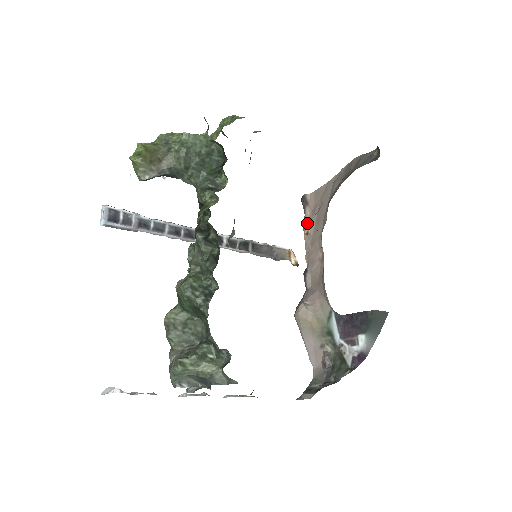
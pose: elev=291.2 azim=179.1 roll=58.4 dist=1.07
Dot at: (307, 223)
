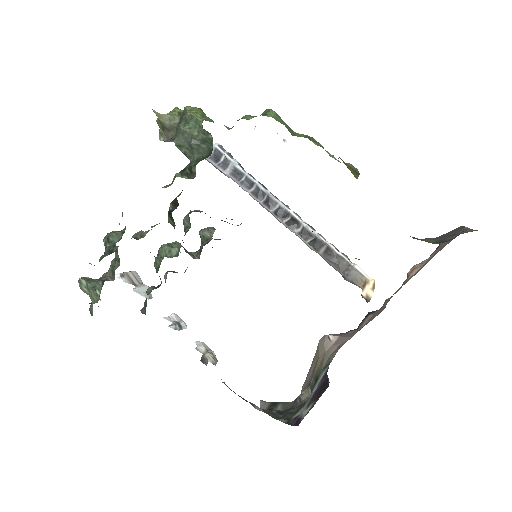
Dot at: (415, 267)
